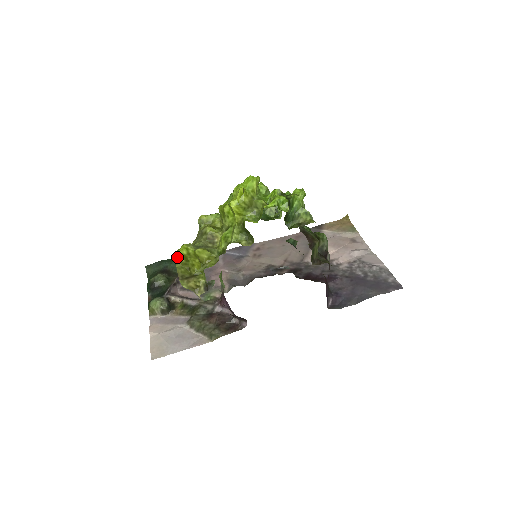
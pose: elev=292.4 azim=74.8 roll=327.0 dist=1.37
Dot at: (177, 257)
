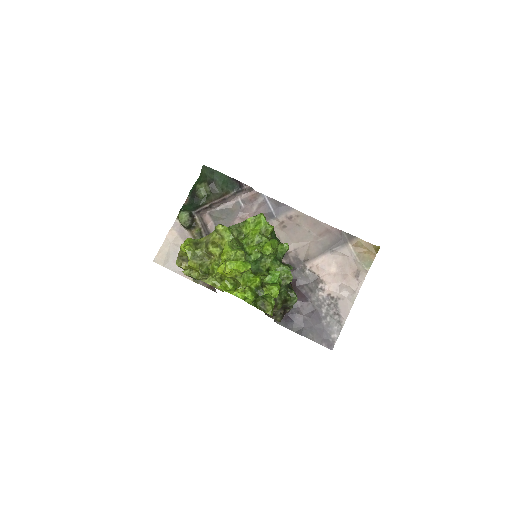
Dot at: (181, 248)
